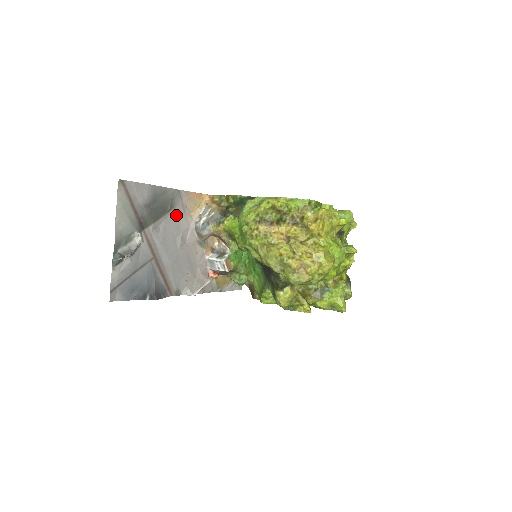
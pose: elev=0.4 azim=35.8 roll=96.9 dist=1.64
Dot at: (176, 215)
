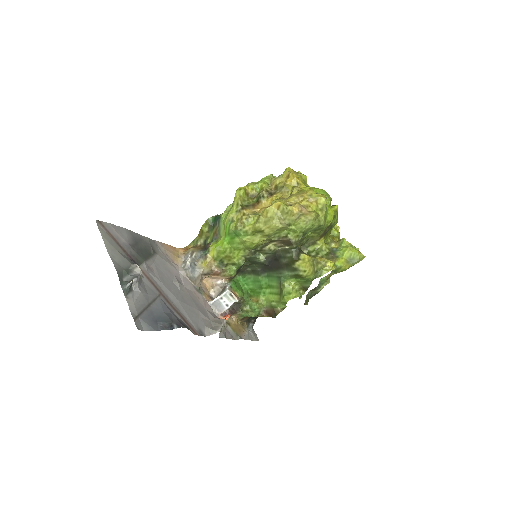
Dot at: (162, 260)
